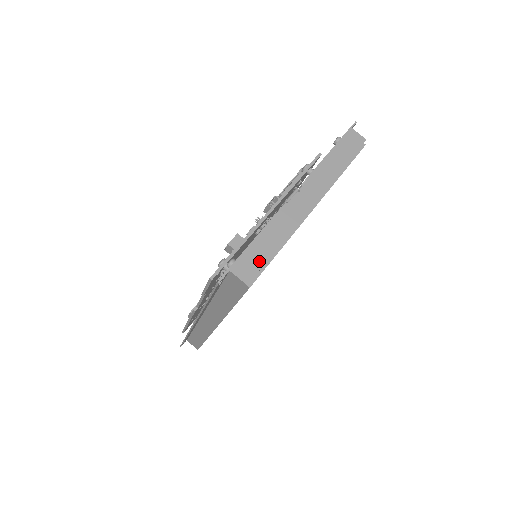
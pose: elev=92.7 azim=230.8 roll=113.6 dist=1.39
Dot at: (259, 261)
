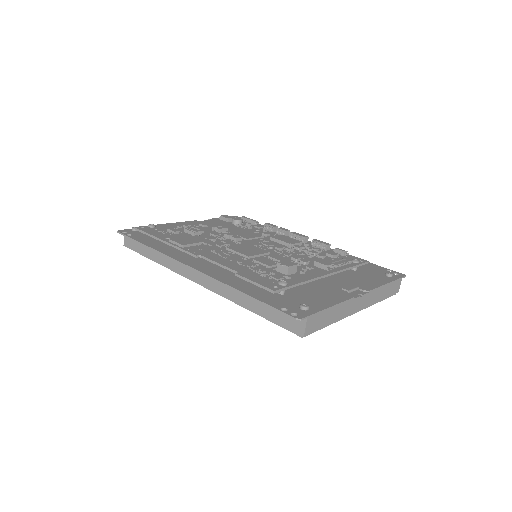
Dot at: (319, 325)
